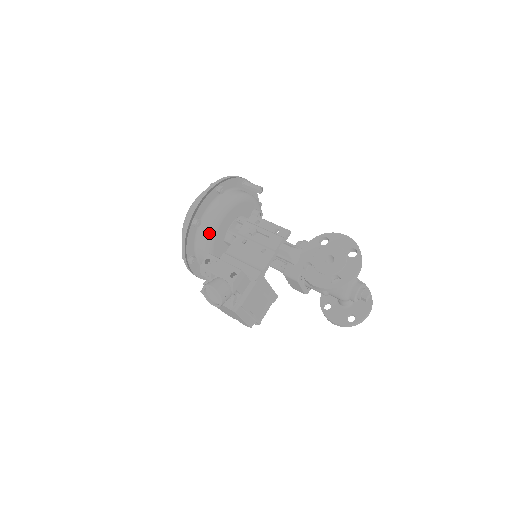
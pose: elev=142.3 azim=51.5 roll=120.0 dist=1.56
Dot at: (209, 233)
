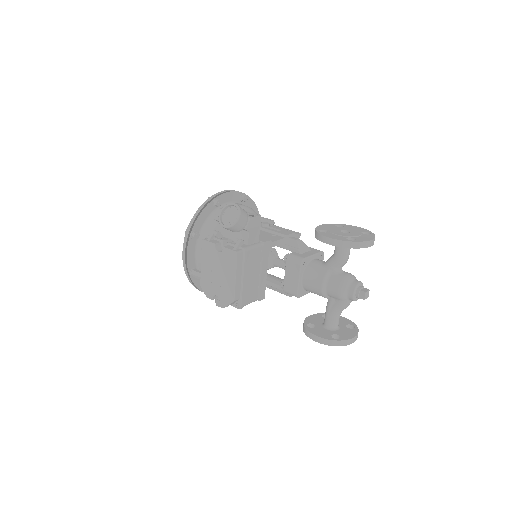
Dot at: occluded
